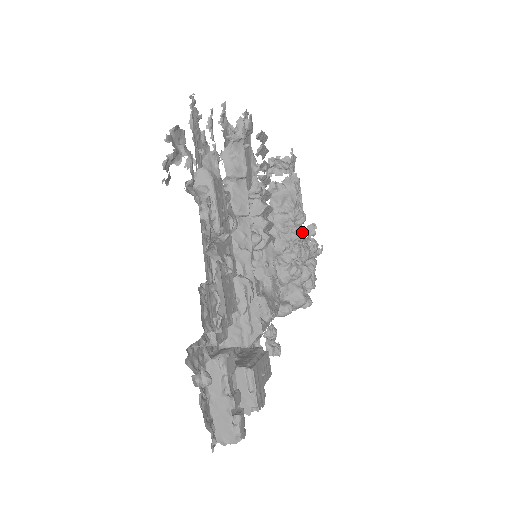
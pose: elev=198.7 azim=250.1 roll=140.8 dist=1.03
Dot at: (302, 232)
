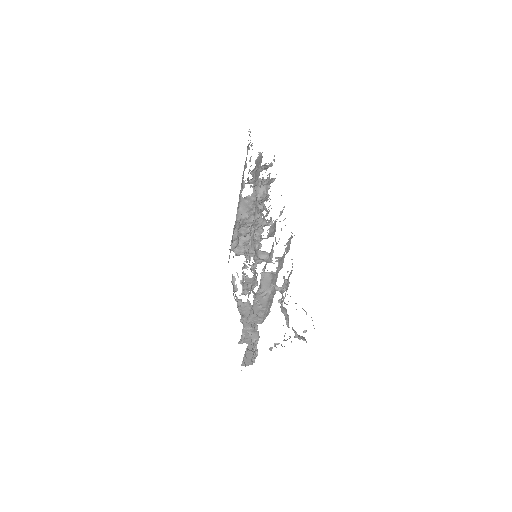
Dot at: occluded
